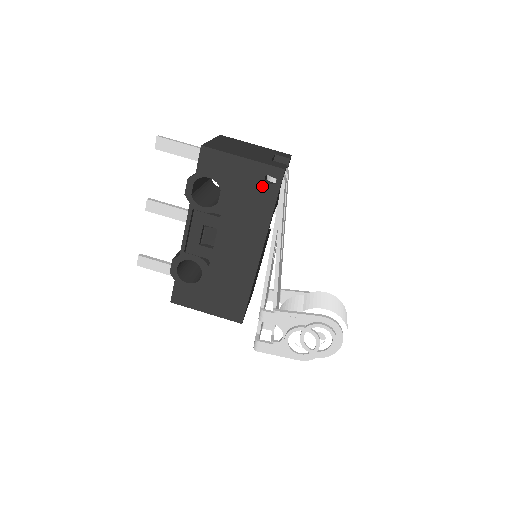
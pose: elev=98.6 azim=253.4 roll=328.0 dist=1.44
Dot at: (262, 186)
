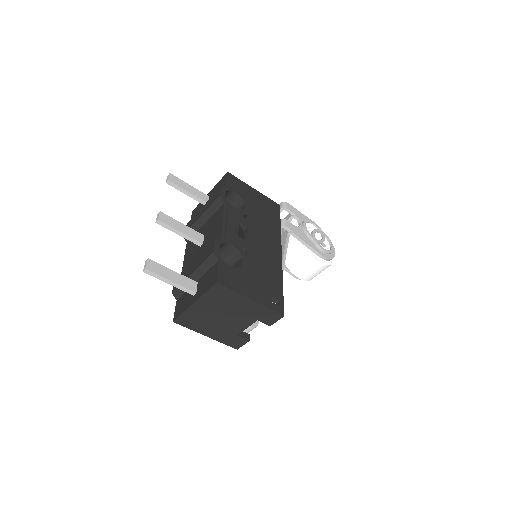
Dot at: occluded
